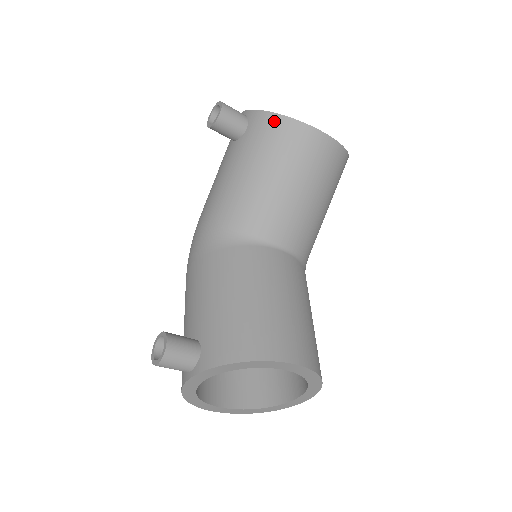
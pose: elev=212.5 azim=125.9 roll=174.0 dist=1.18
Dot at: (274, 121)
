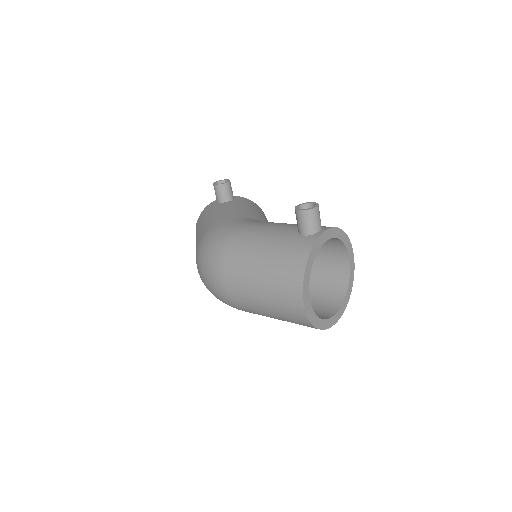
Dot at: (250, 201)
